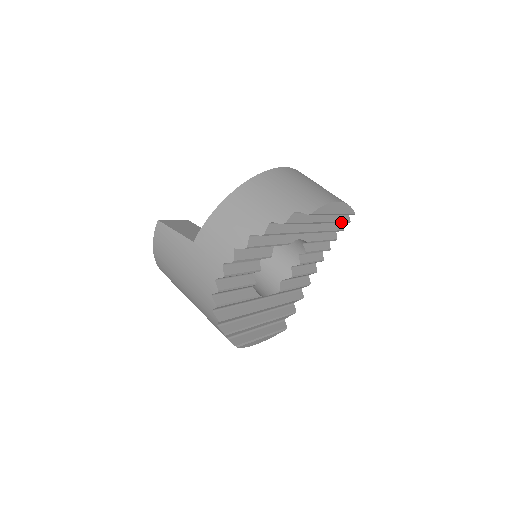
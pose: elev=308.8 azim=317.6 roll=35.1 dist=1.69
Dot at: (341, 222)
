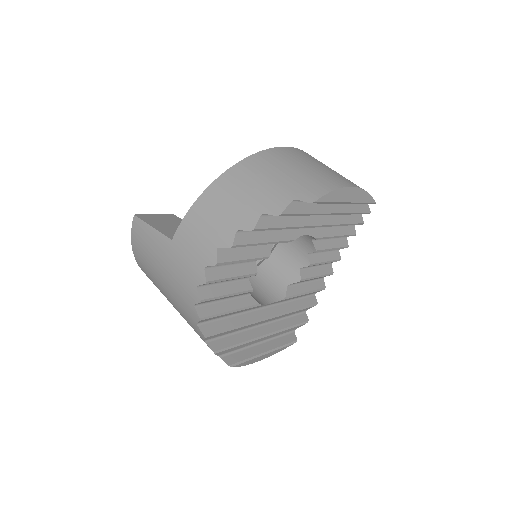
Dot at: (358, 213)
